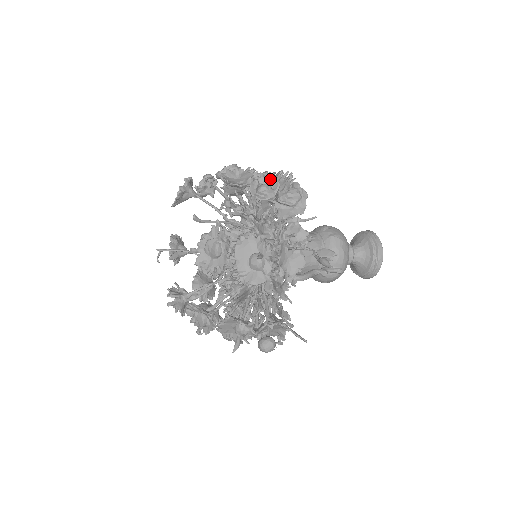
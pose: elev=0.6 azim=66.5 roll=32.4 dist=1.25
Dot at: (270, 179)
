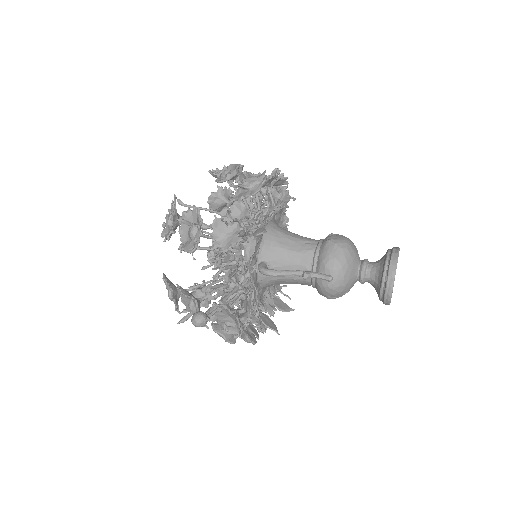
Dot at: (234, 165)
